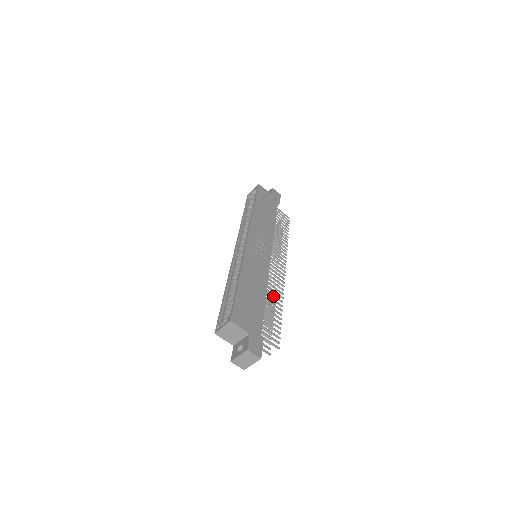
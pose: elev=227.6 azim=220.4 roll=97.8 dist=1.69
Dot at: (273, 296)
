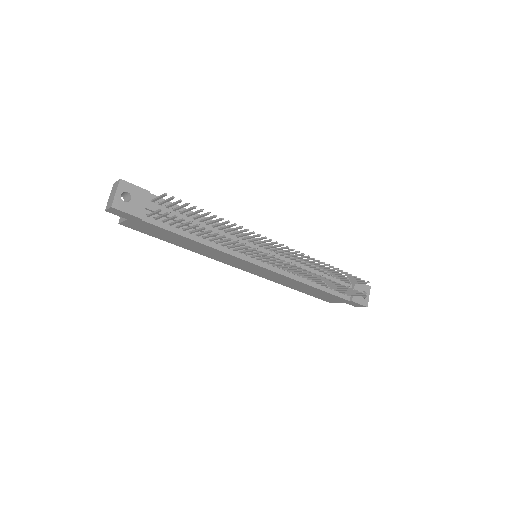
Dot at: (227, 227)
